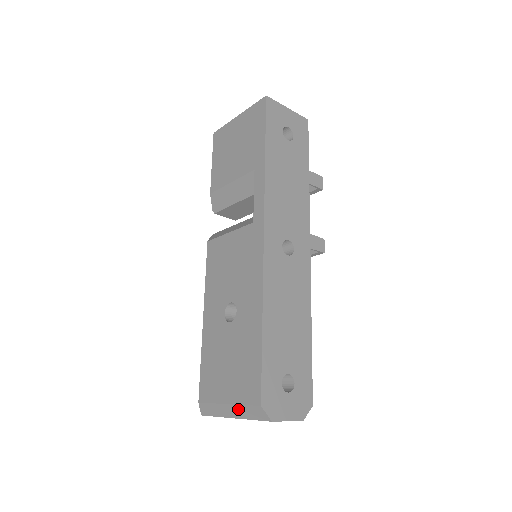
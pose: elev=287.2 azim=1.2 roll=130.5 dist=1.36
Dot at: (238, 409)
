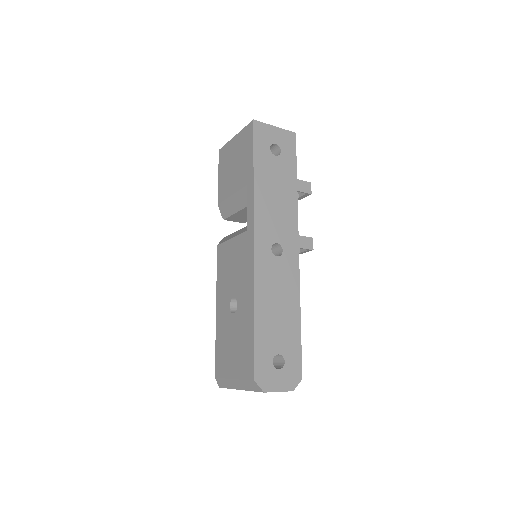
Dot at: (241, 383)
